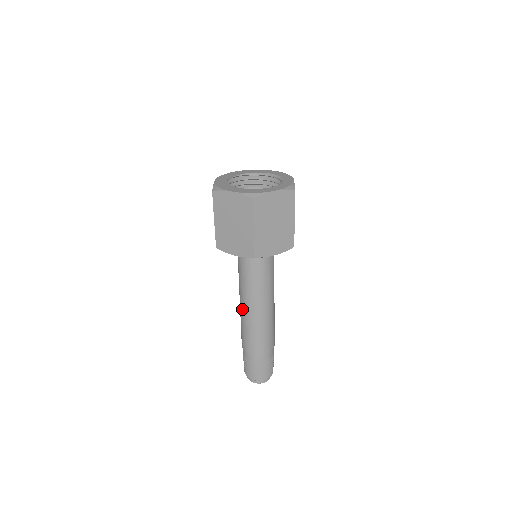
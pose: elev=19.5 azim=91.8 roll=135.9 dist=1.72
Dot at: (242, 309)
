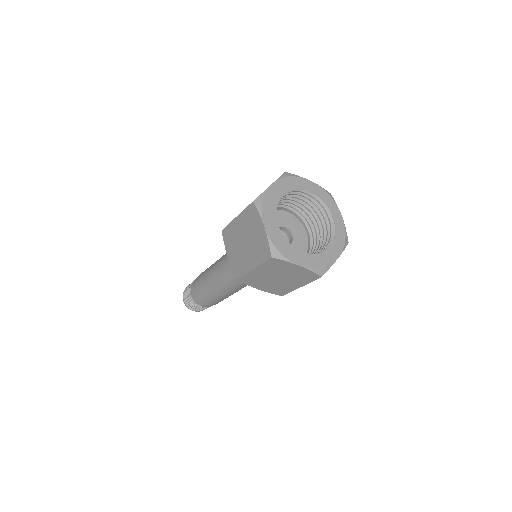
Dot at: (218, 287)
